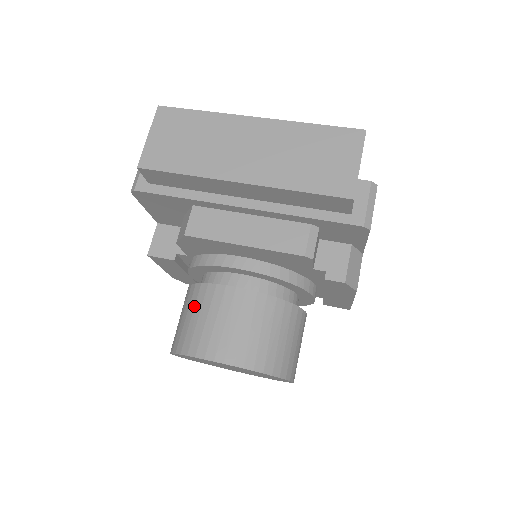
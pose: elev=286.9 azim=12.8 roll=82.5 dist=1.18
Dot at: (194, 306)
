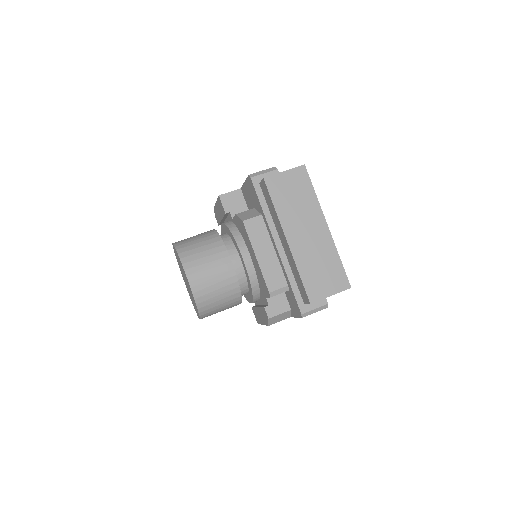
Dot at: (208, 244)
